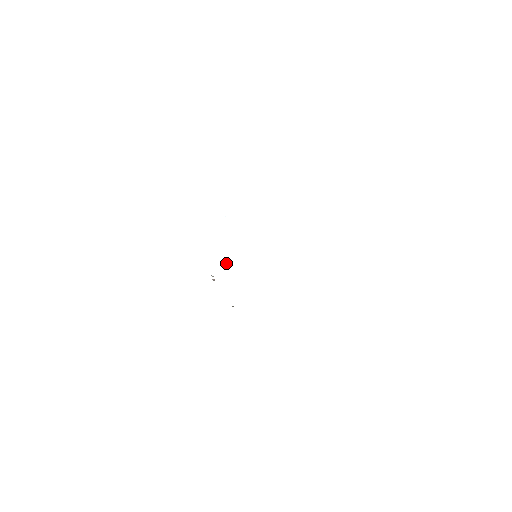
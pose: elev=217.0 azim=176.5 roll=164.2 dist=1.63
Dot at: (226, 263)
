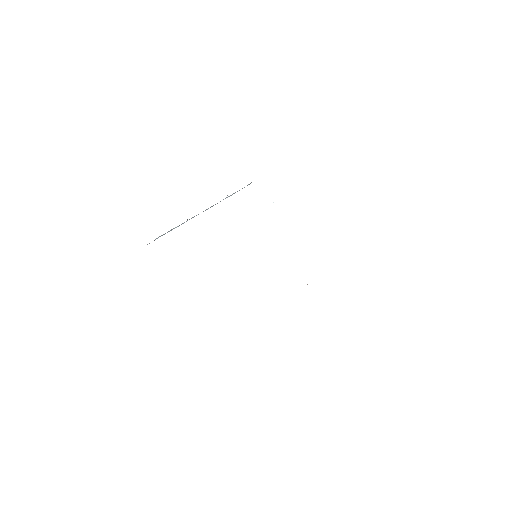
Dot at: occluded
